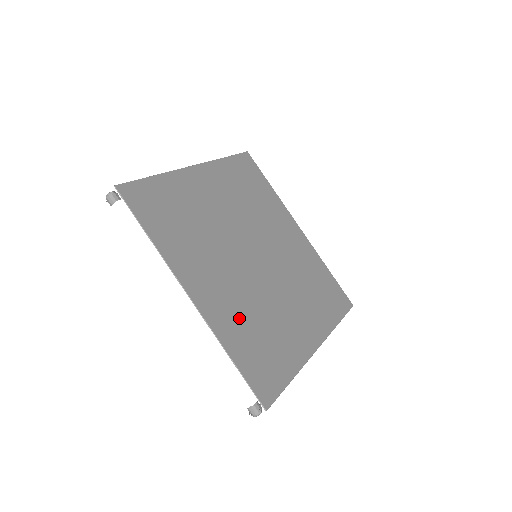
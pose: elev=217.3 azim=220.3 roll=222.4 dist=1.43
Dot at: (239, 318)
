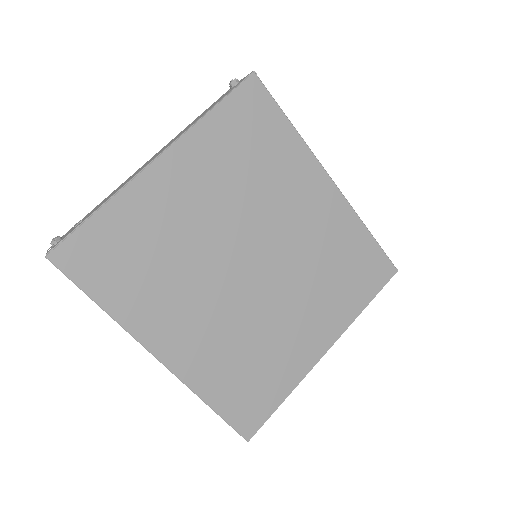
Dot at: (222, 358)
